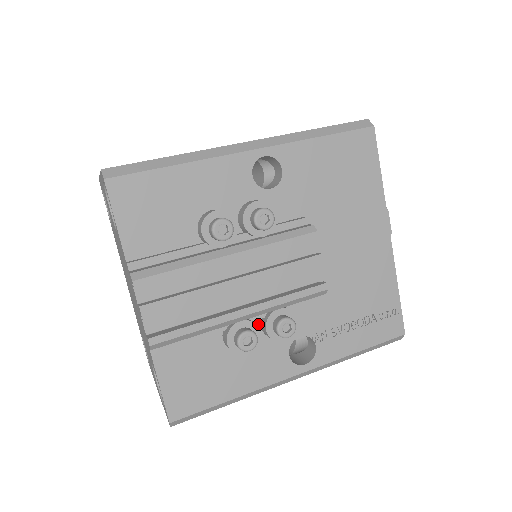
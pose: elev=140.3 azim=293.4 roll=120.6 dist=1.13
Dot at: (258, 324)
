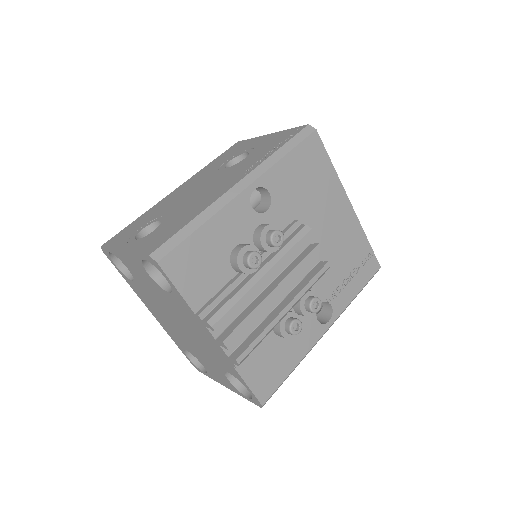
Dot at: (292, 310)
